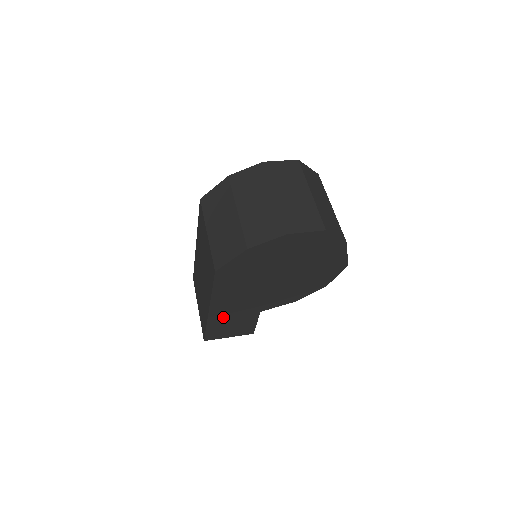
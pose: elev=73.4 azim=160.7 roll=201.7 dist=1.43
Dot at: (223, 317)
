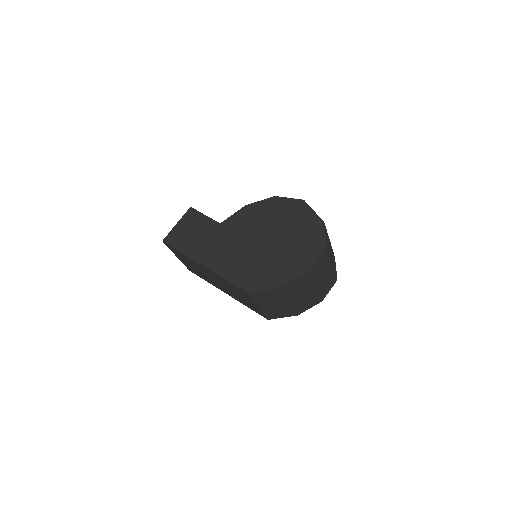
Dot at: occluded
